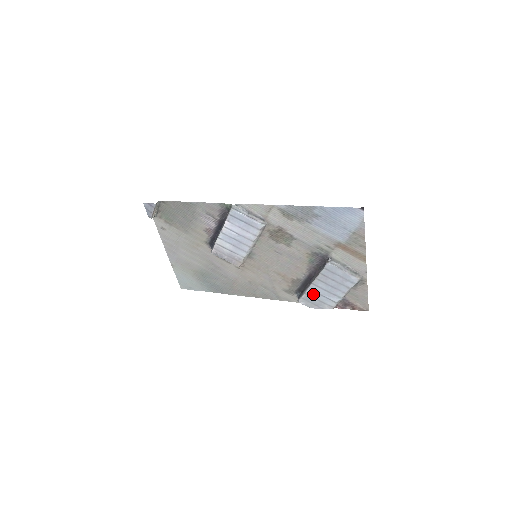
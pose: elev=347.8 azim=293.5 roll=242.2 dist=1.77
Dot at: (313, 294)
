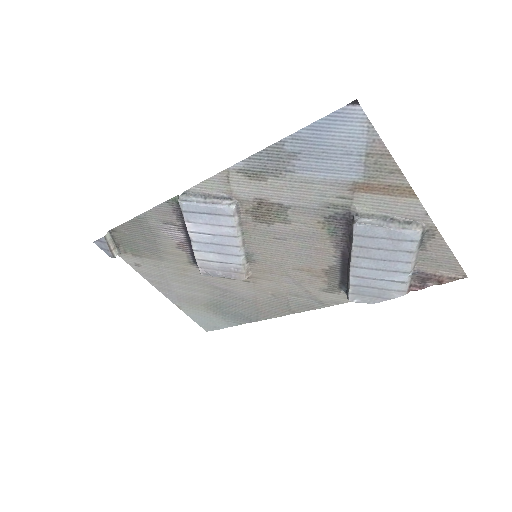
Dot at: (362, 282)
